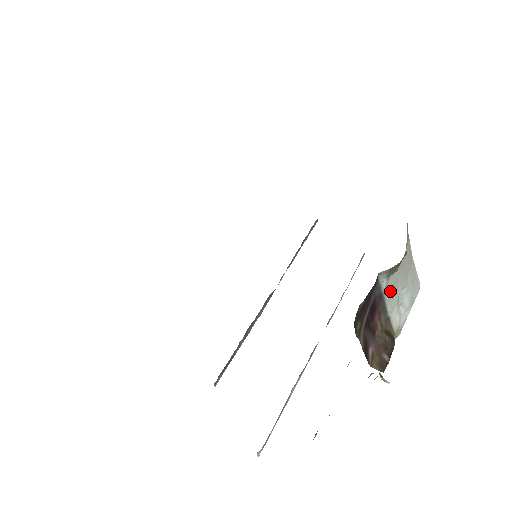
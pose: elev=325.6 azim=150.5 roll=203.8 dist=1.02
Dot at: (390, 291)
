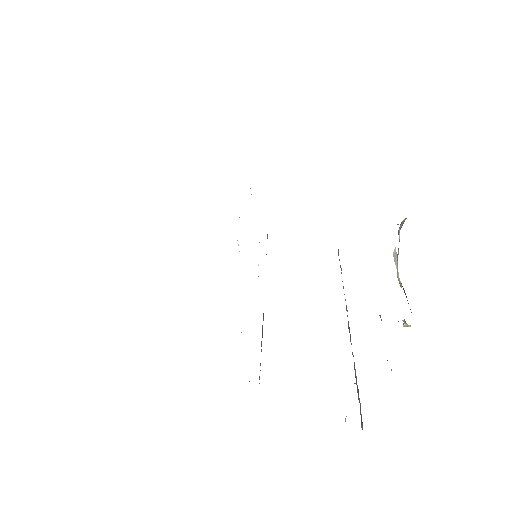
Dot at: occluded
